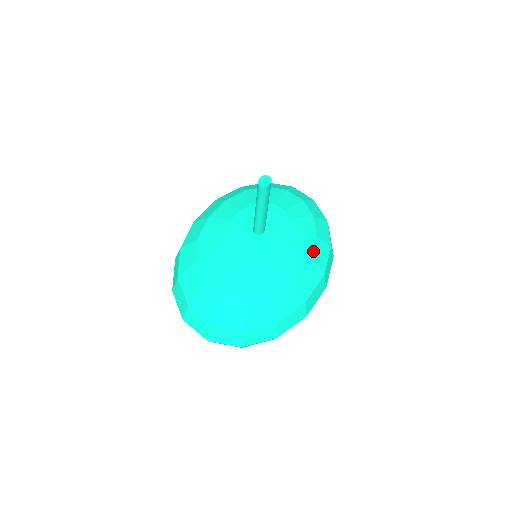
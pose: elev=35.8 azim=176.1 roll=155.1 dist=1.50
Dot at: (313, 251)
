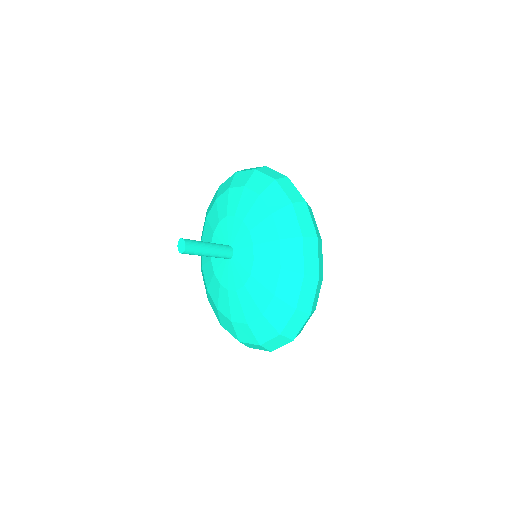
Dot at: (277, 229)
